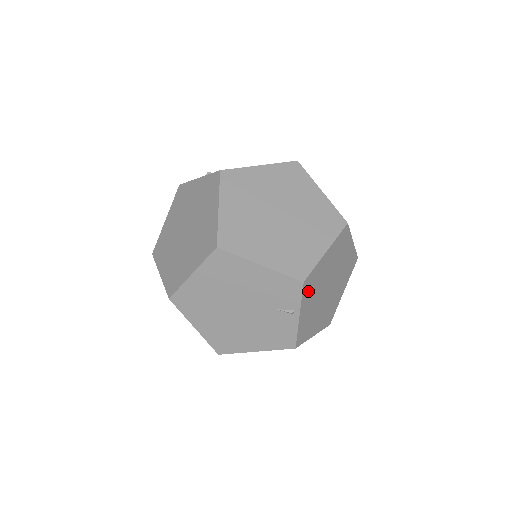
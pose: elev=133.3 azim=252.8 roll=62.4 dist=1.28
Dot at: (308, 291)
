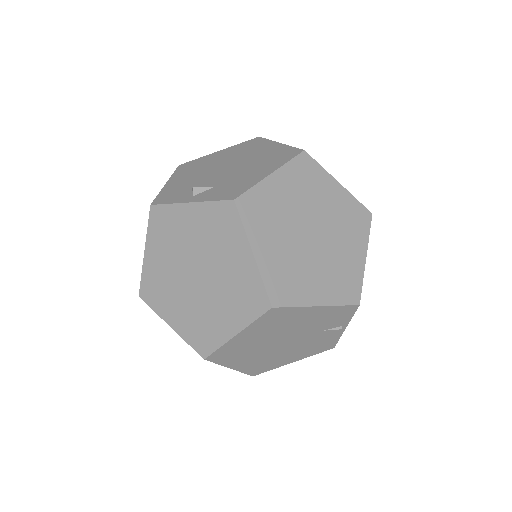
Dot at: occluded
